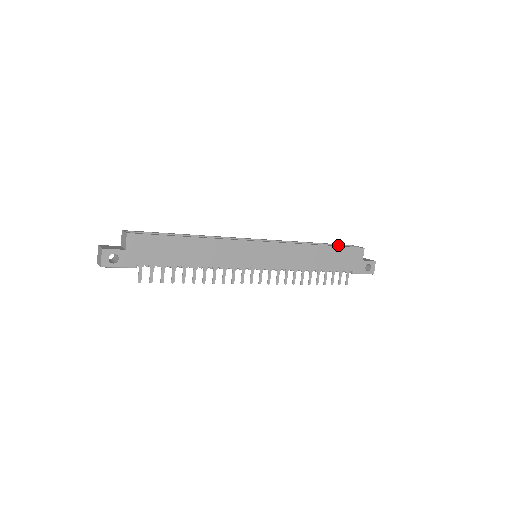
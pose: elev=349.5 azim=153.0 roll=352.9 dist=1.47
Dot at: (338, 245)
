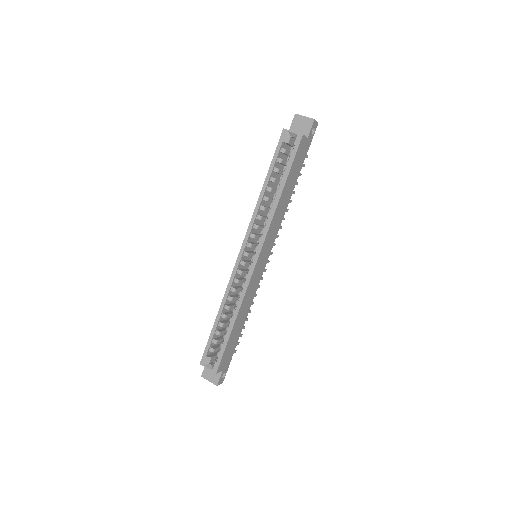
Dot at: (279, 152)
